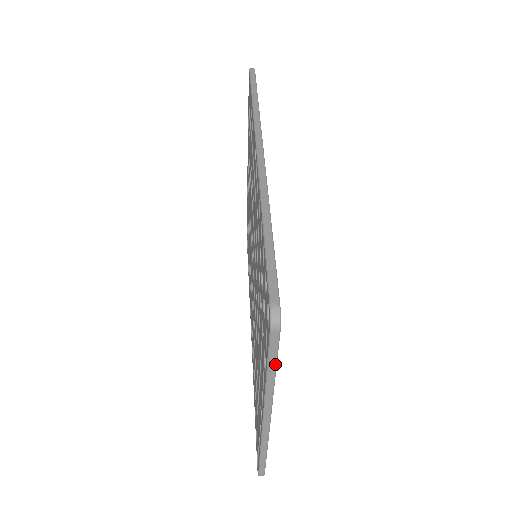
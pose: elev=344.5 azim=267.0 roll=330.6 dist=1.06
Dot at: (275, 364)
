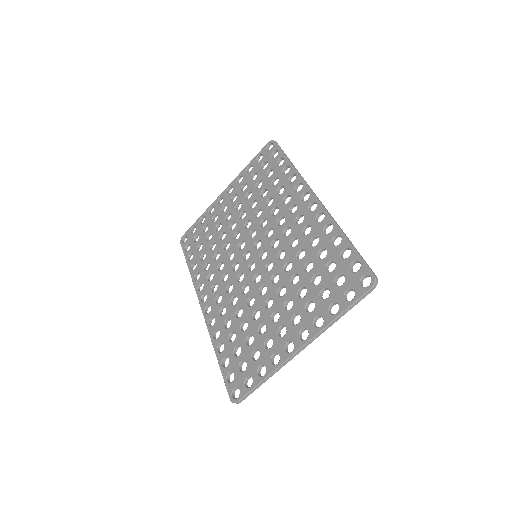
Dot at: occluded
